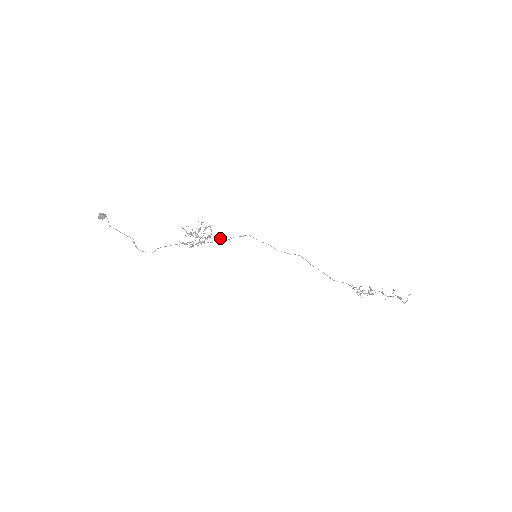
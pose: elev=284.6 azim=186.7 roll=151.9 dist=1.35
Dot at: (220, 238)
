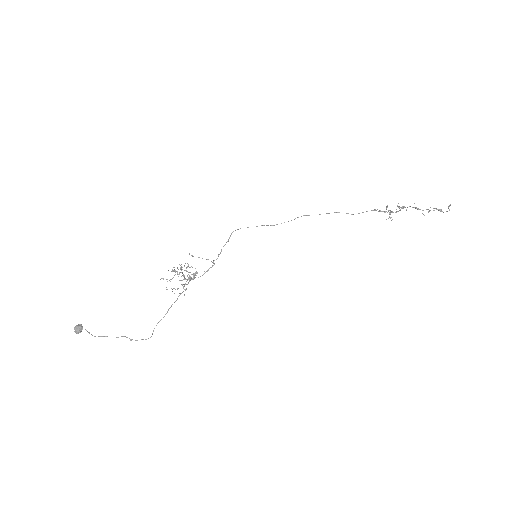
Dot at: occluded
